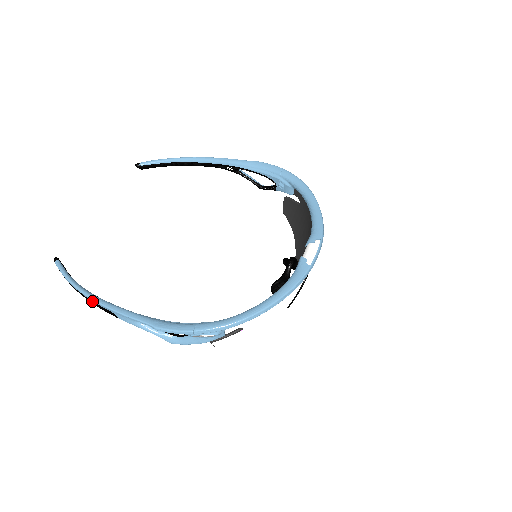
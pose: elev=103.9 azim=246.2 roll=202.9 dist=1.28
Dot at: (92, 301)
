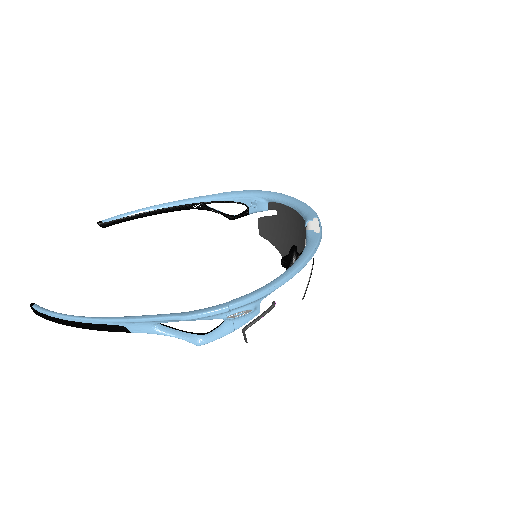
Dot at: (93, 324)
